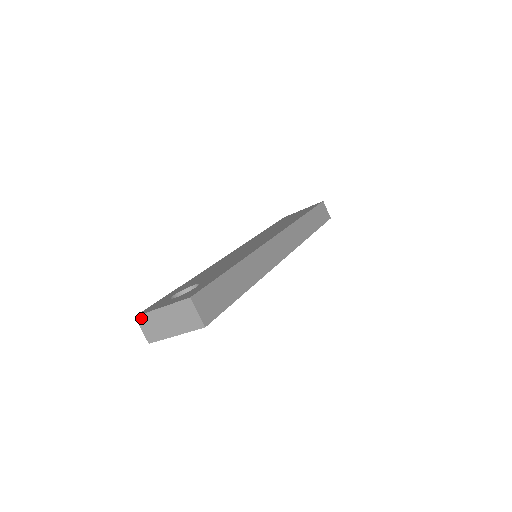
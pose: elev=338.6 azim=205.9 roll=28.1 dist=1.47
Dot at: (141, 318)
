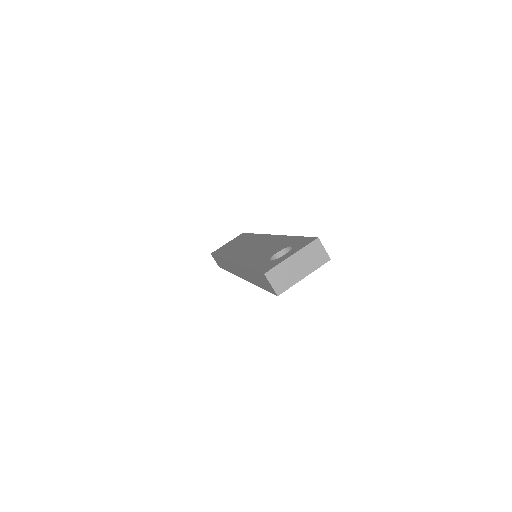
Dot at: (271, 273)
